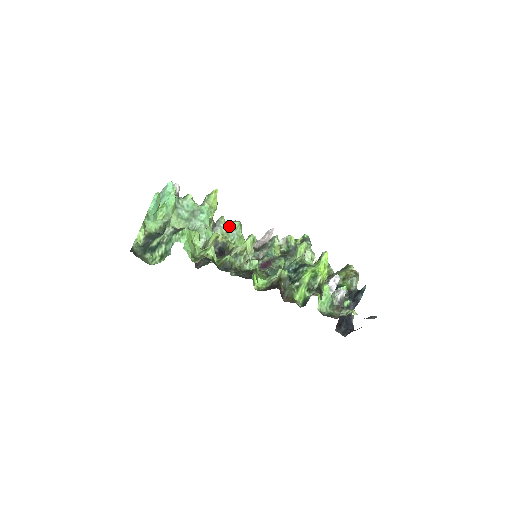
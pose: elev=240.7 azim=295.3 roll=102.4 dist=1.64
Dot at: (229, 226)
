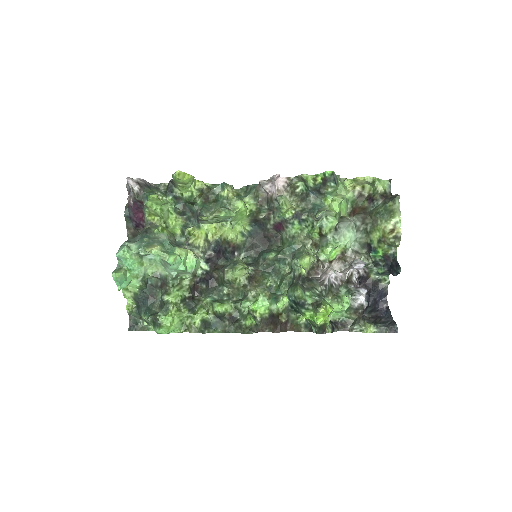
Dot at: (215, 217)
